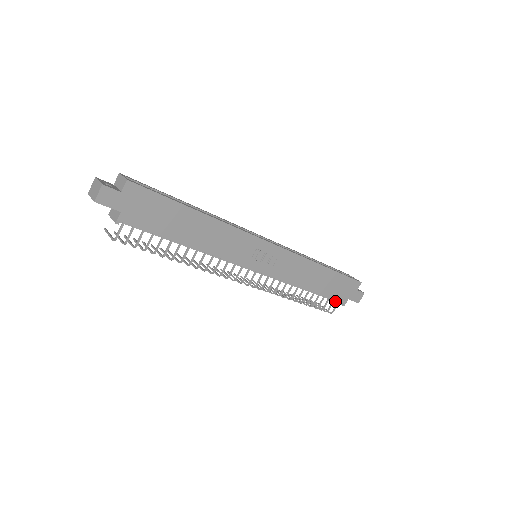
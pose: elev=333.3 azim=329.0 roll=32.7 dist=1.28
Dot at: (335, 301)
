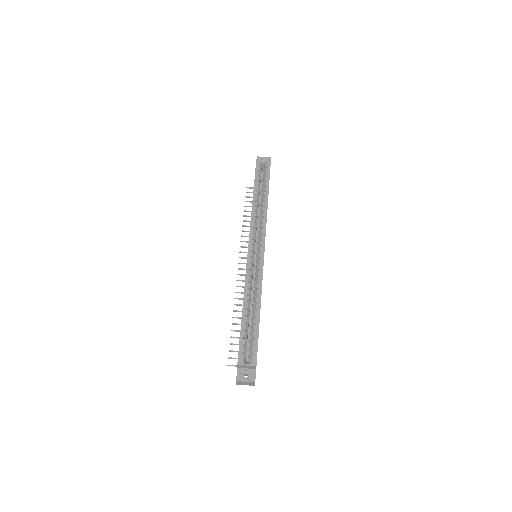
Dot at: occluded
